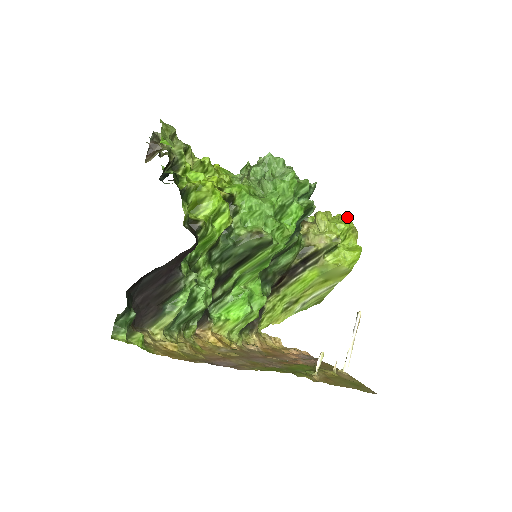
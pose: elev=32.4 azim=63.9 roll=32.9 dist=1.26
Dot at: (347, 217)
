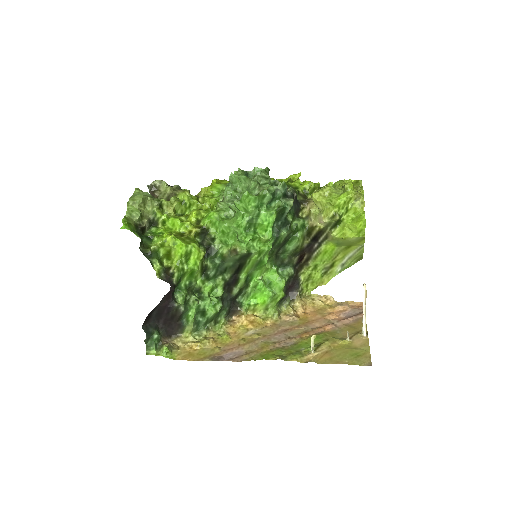
Dot at: (346, 187)
